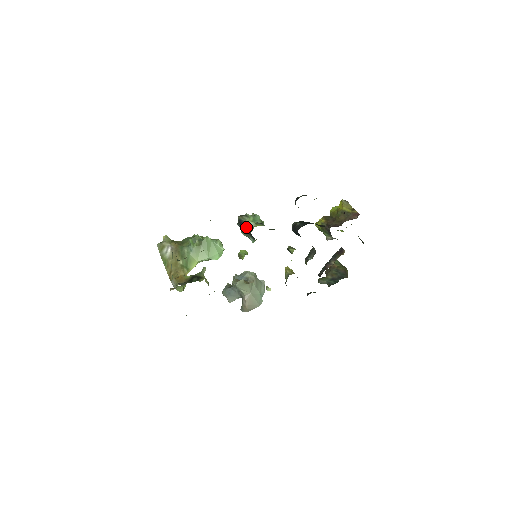
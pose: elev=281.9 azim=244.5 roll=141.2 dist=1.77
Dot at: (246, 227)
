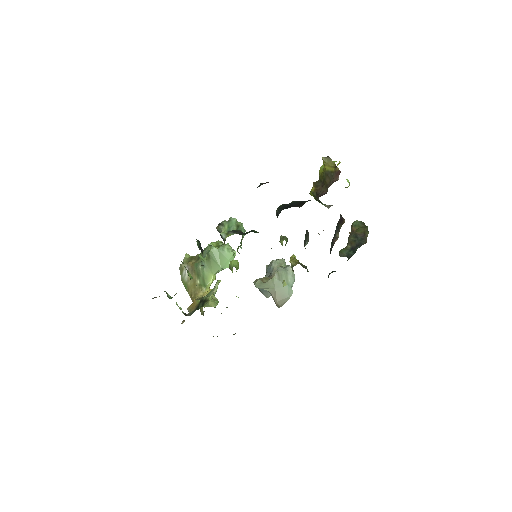
Dot at: occluded
